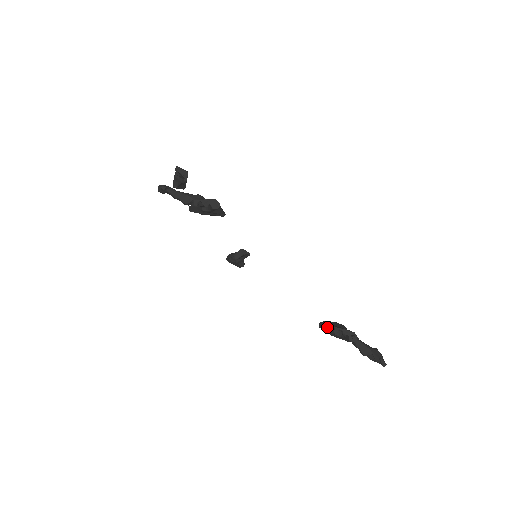
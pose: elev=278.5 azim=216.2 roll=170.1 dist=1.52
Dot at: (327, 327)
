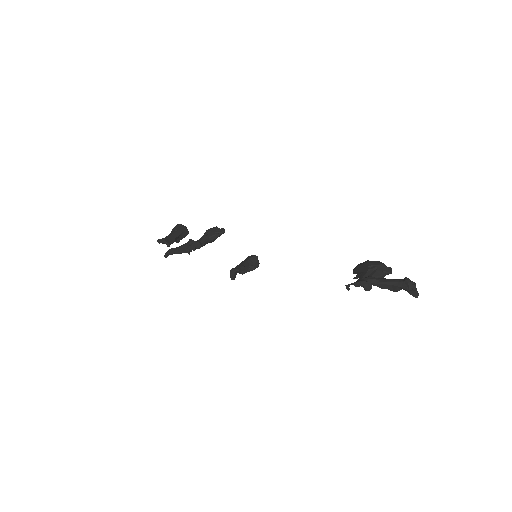
Dot at: occluded
